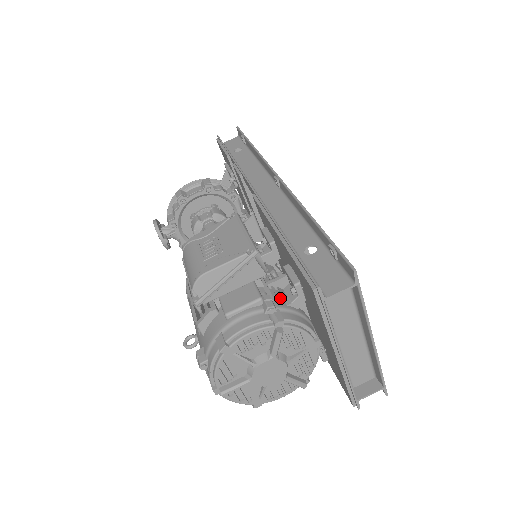
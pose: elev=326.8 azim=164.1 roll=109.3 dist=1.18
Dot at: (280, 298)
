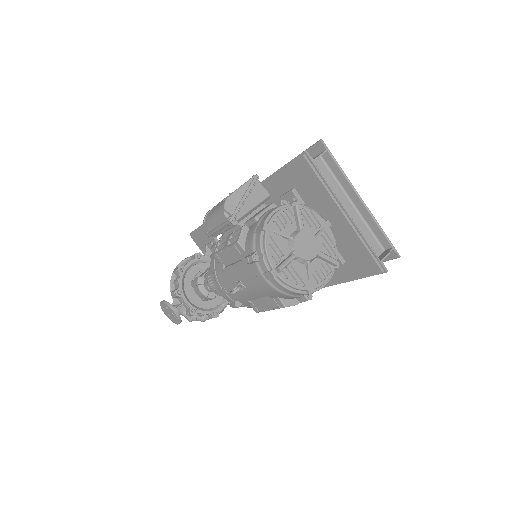
Dot at: occluded
